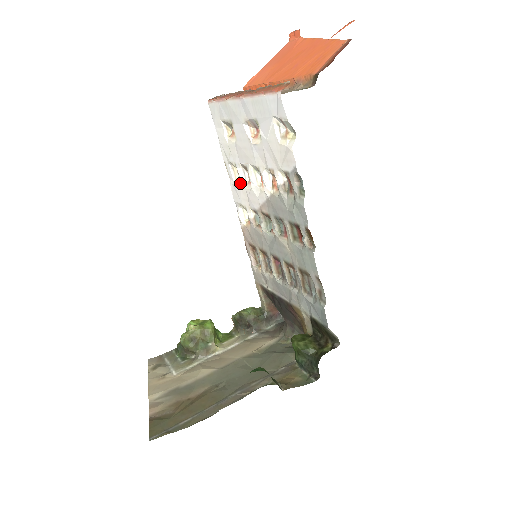
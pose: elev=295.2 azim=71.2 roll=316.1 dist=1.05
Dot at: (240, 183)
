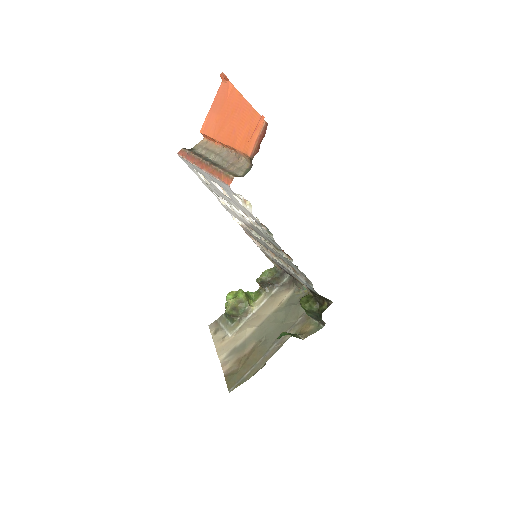
Dot at: occluded
